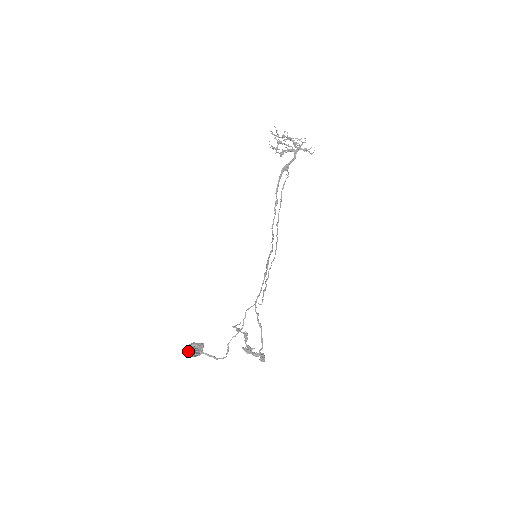
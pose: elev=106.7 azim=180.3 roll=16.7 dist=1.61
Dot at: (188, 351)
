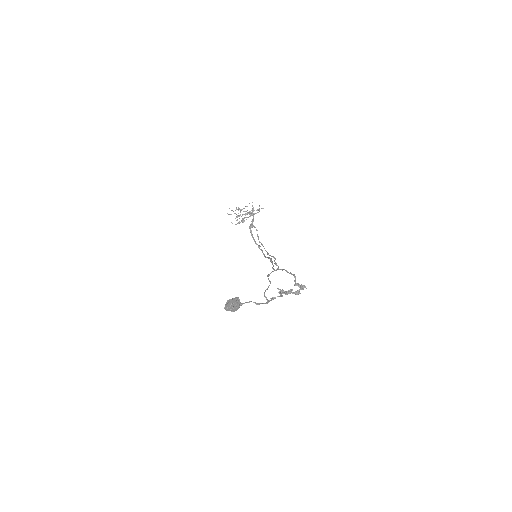
Dot at: (227, 309)
